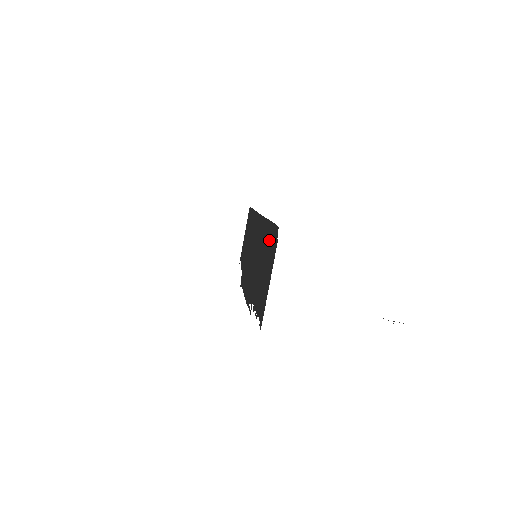
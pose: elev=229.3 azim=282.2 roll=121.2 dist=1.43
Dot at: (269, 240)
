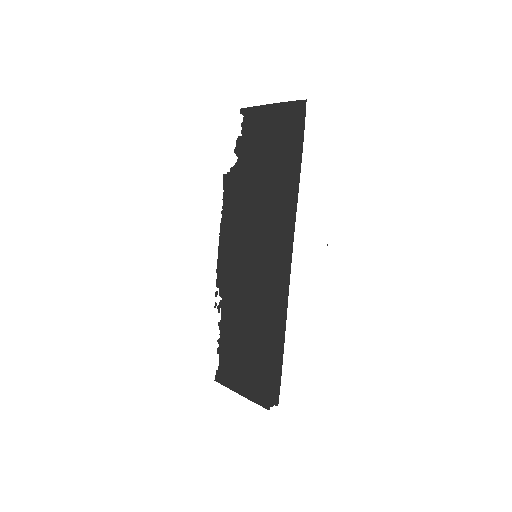
Dot at: (268, 362)
